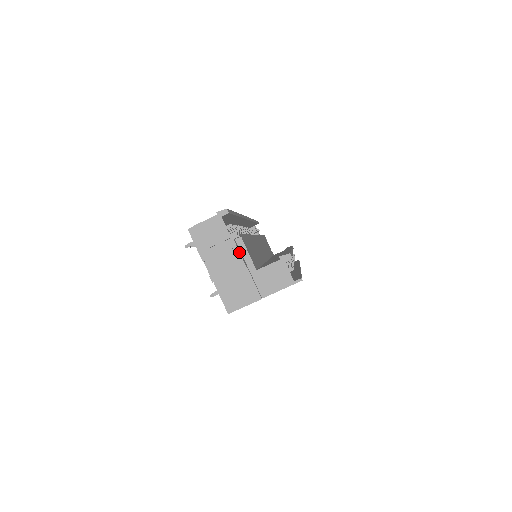
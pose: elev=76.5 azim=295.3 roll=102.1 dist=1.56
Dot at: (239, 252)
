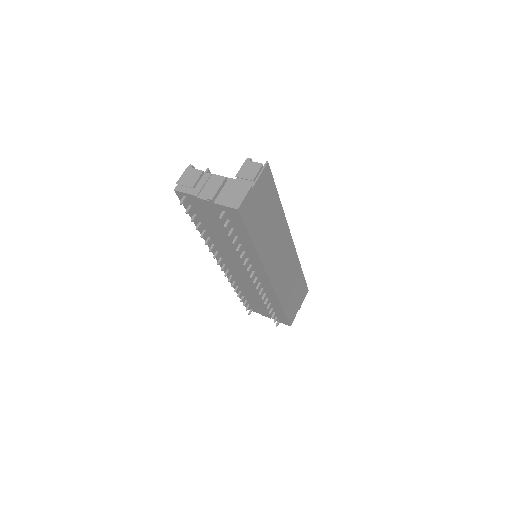
Dot at: (216, 177)
